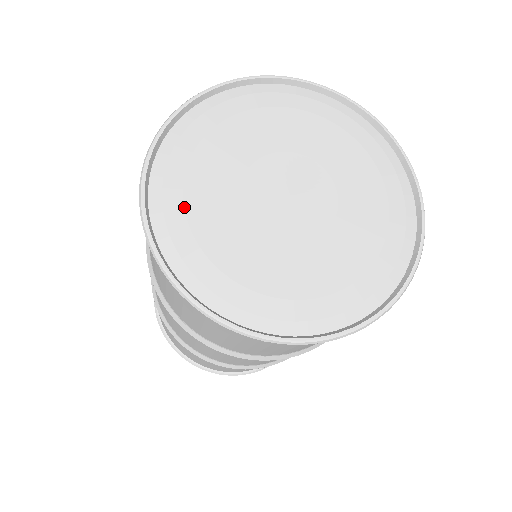
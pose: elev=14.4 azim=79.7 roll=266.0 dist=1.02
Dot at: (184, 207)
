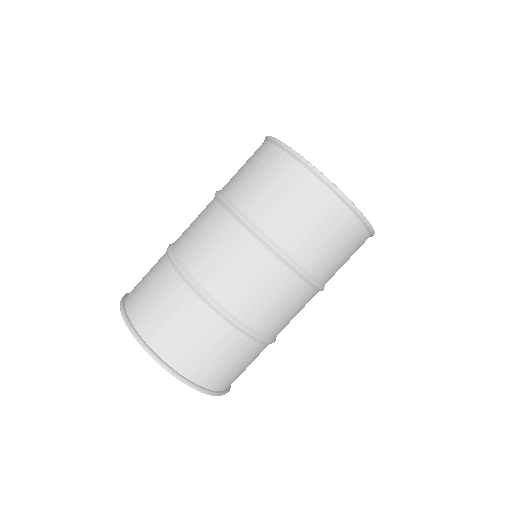
Dot at: occluded
